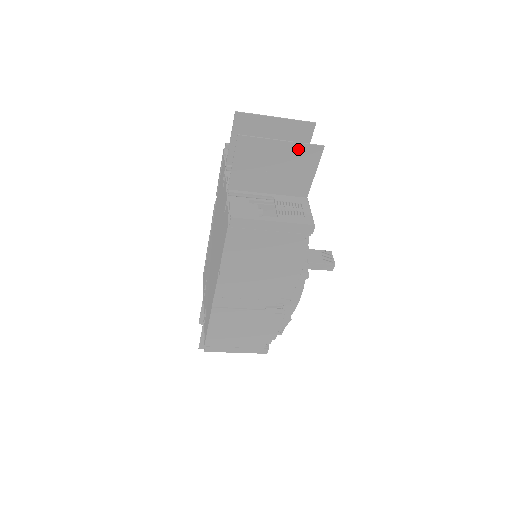
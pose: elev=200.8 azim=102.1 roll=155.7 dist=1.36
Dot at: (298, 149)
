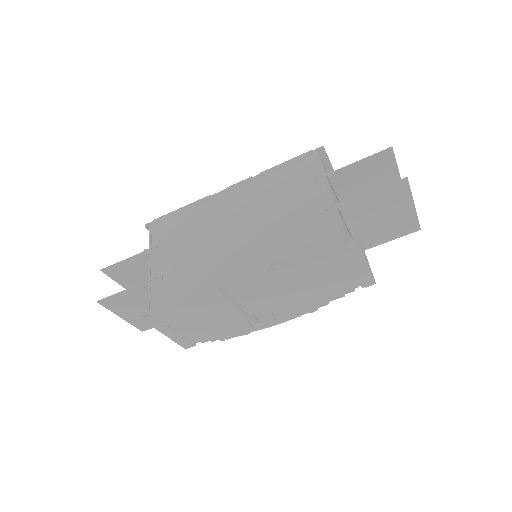
Dot at: (411, 218)
